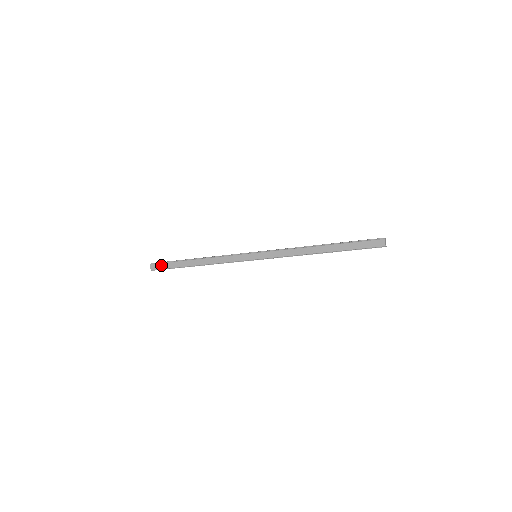
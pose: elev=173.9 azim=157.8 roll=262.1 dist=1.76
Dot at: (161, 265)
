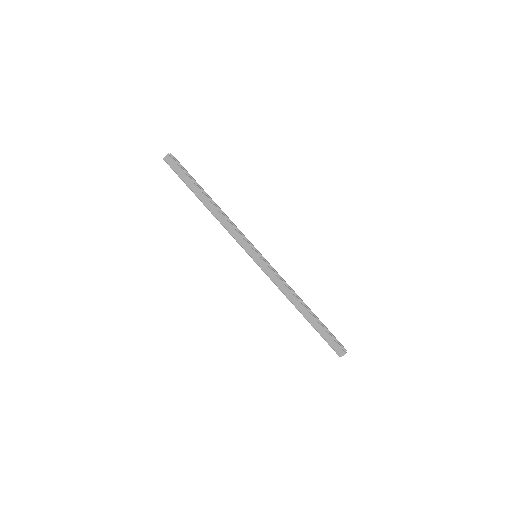
Dot at: (177, 167)
